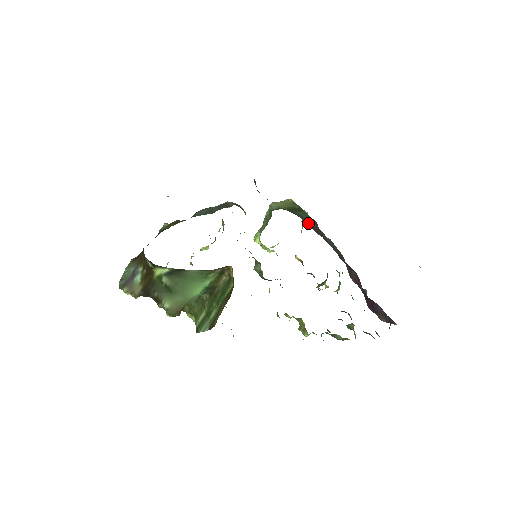
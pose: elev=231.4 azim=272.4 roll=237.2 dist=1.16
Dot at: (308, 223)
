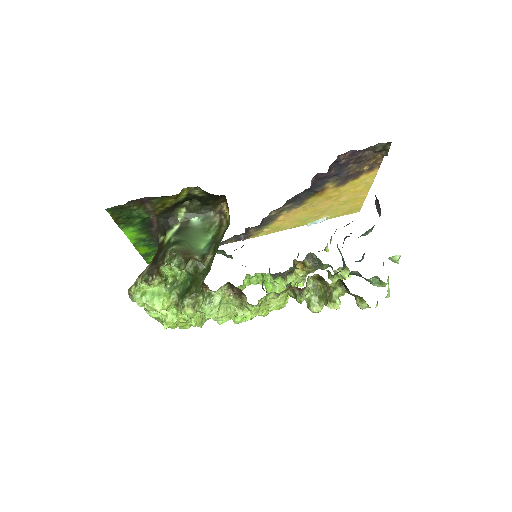
Dot at: occluded
